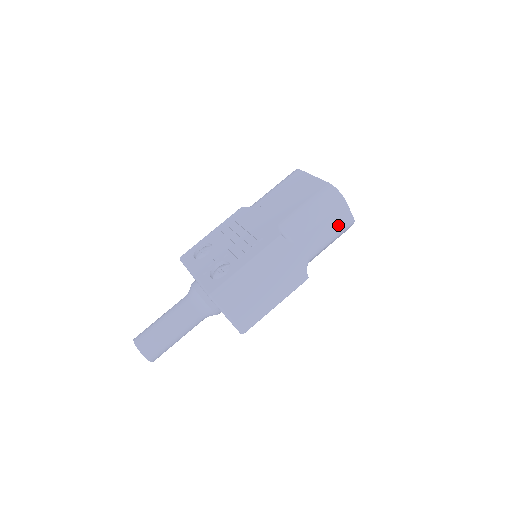
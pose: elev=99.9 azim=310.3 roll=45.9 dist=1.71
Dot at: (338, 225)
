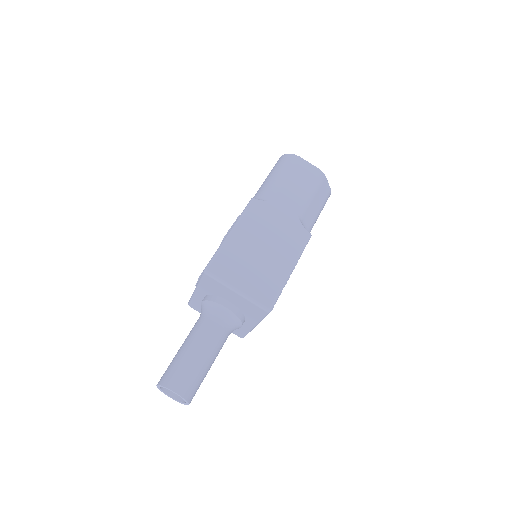
Dot at: (308, 178)
